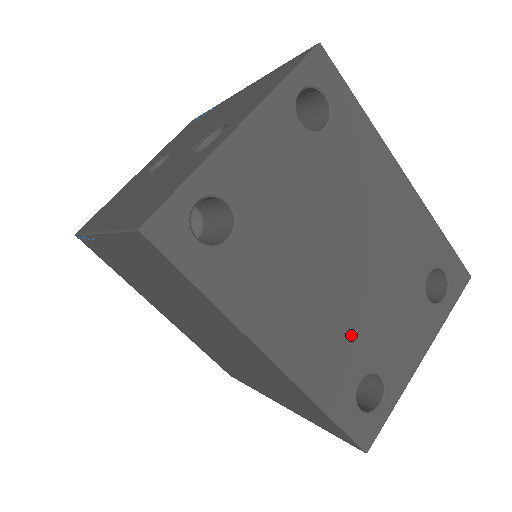
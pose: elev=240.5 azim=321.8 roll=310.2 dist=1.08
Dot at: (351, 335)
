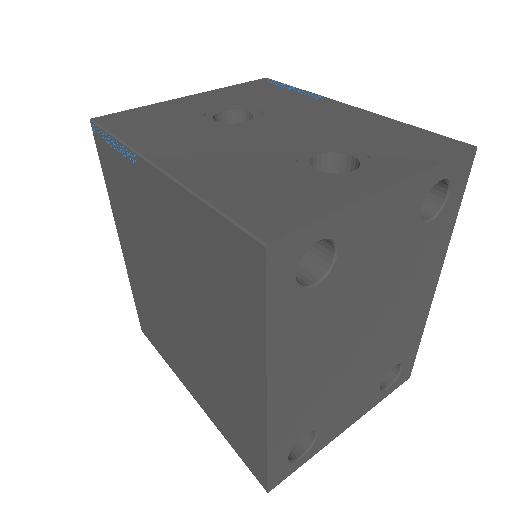
Dot at: (324, 397)
